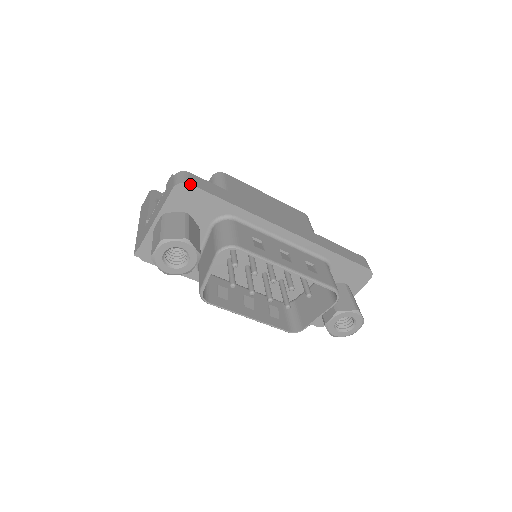
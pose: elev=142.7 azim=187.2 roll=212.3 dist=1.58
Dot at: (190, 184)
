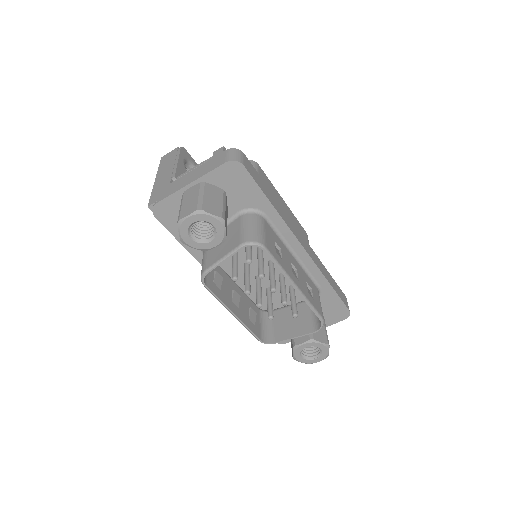
Dot at: (244, 166)
